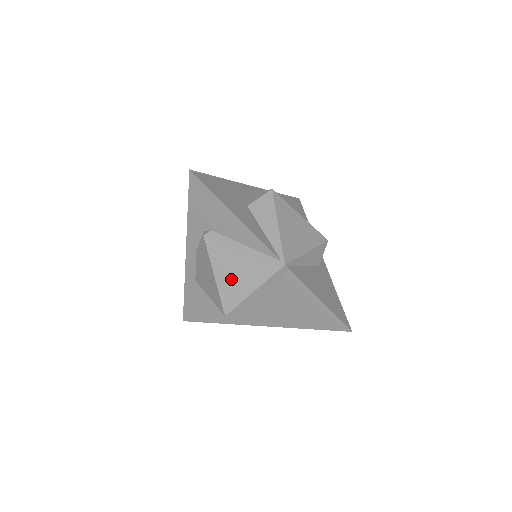
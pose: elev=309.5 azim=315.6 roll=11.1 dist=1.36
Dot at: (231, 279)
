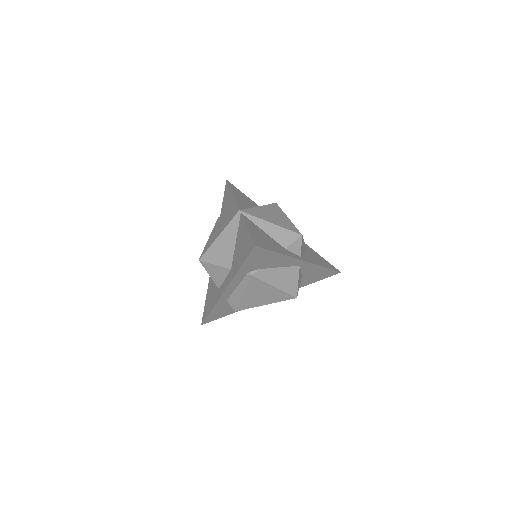
Dot at: (214, 234)
